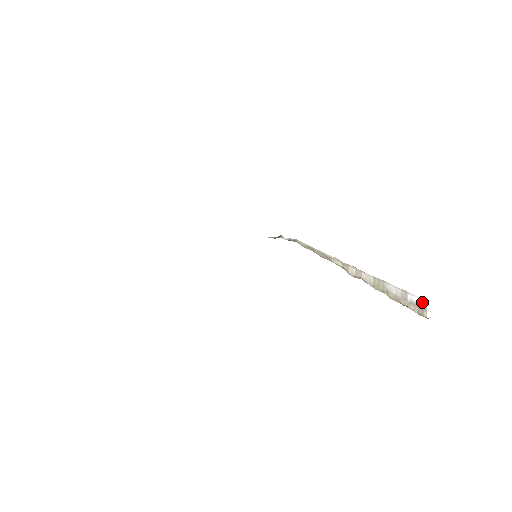
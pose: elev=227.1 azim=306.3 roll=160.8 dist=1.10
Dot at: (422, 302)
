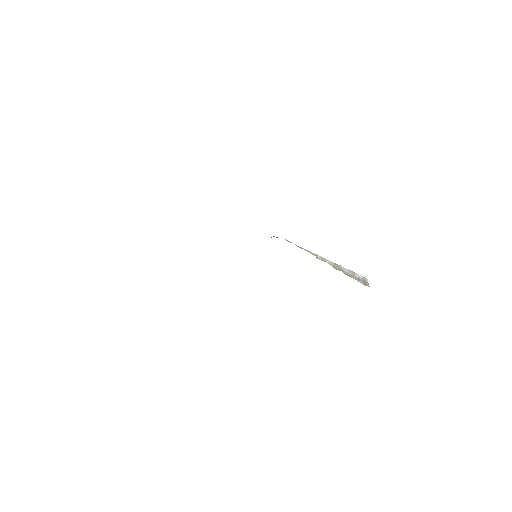
Dot at: (364, 279)
